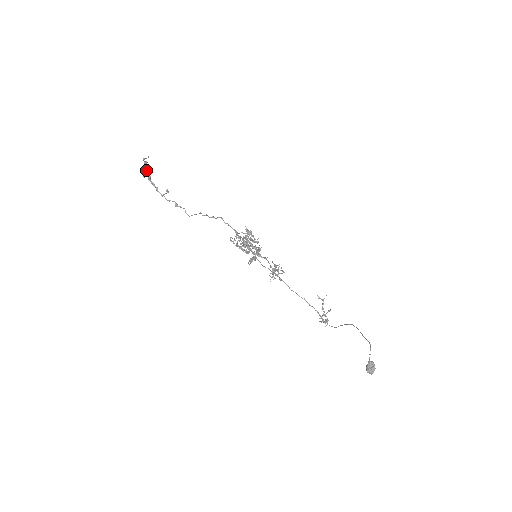
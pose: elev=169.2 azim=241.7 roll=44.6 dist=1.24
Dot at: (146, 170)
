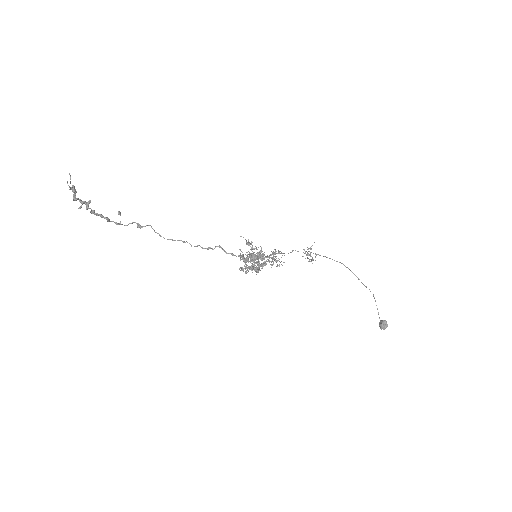
Dot at: (80, 201)
